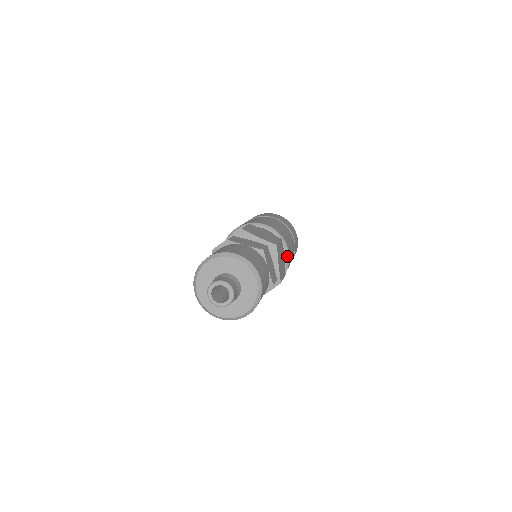
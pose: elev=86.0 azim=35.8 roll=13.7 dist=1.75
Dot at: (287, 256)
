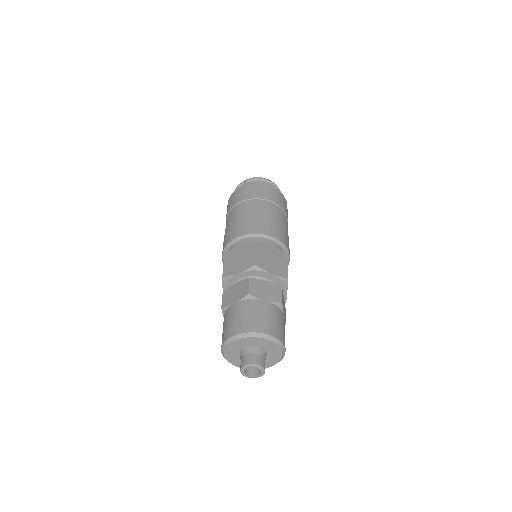
Dot at: (288, 262)
